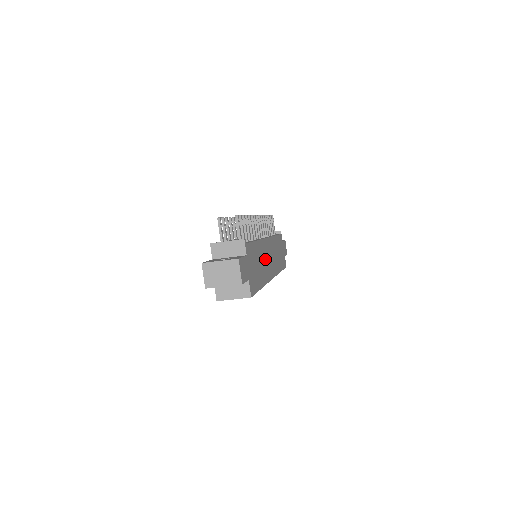
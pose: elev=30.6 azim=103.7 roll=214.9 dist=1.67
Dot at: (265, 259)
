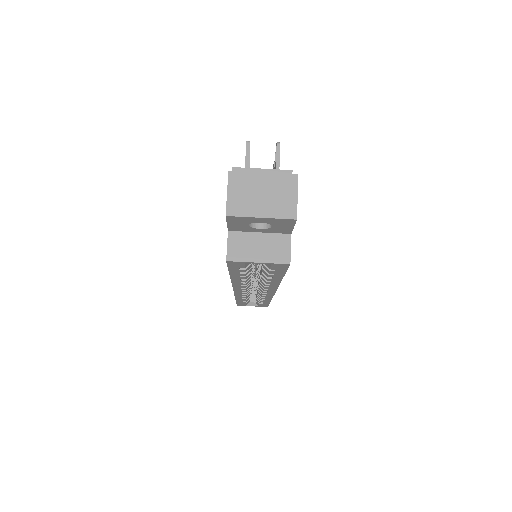
Dot at: occluded
